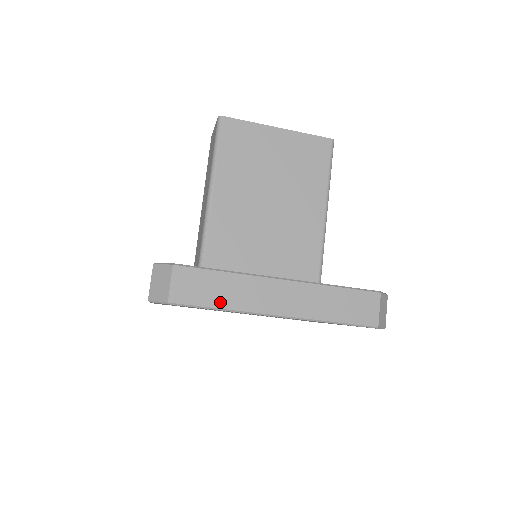
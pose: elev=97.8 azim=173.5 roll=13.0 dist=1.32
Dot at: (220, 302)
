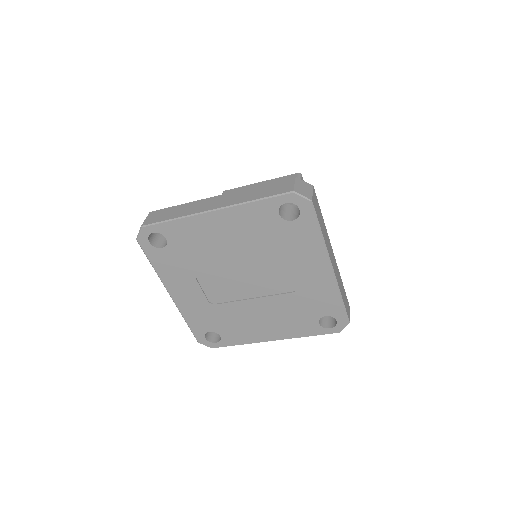
Dot at: (174, 216)
